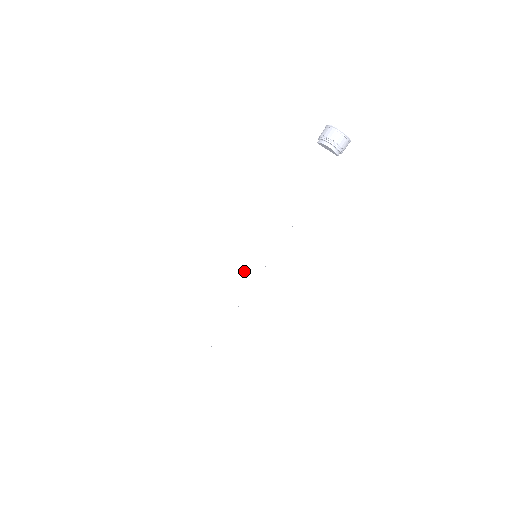
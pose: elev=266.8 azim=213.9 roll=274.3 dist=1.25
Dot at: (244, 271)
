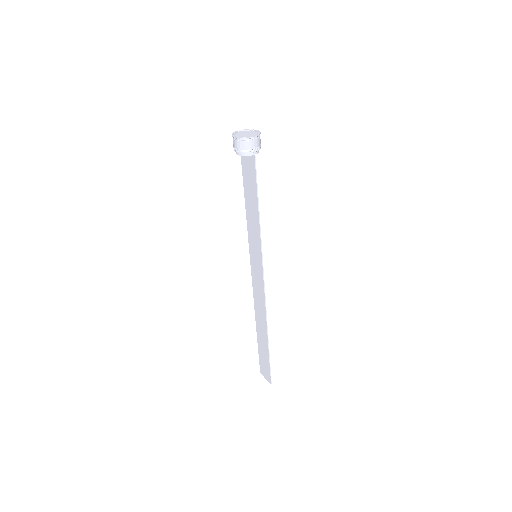
Dot at: (256, 269)
